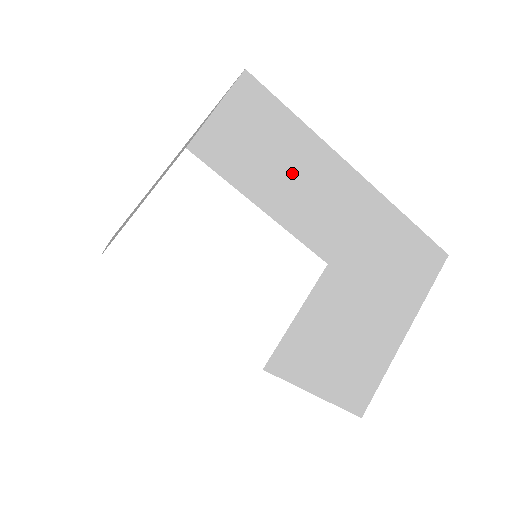
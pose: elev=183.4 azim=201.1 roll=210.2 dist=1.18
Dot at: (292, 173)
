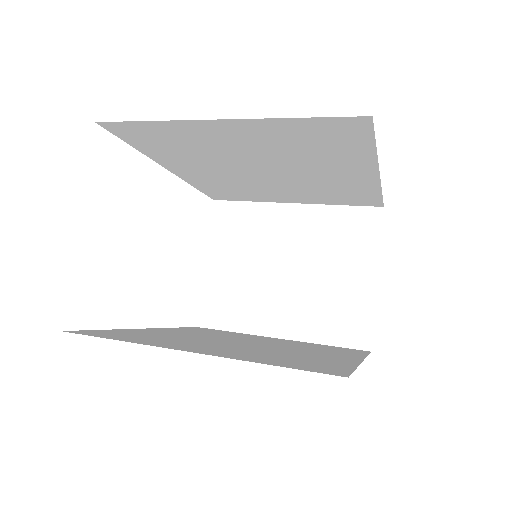
Dot at: (287, 164)
